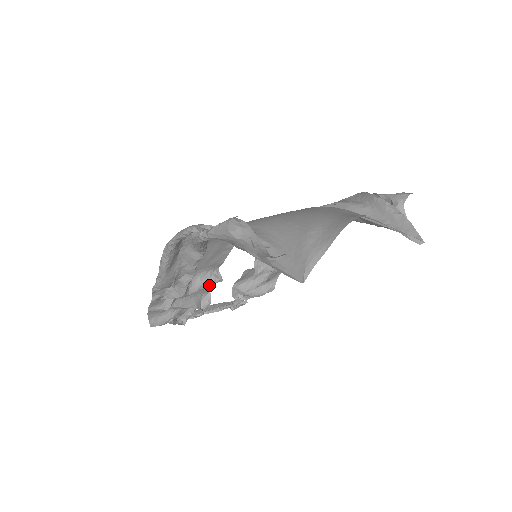
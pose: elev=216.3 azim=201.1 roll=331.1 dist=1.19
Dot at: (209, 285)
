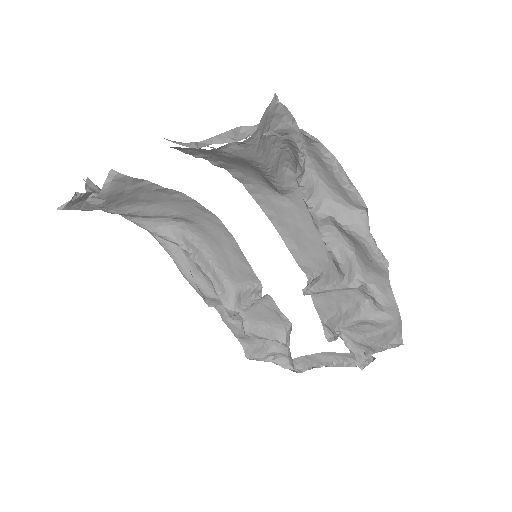
Dot at: (250, 301)
